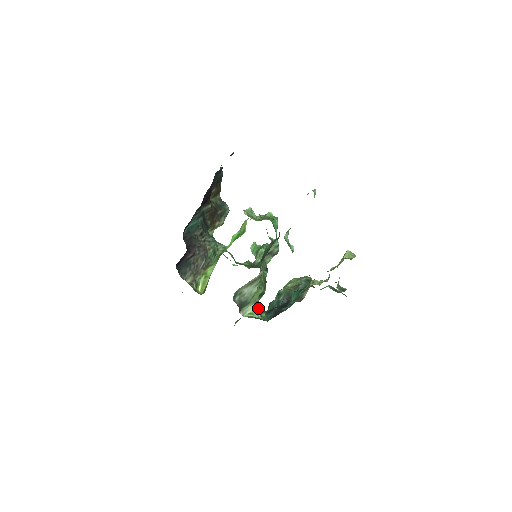
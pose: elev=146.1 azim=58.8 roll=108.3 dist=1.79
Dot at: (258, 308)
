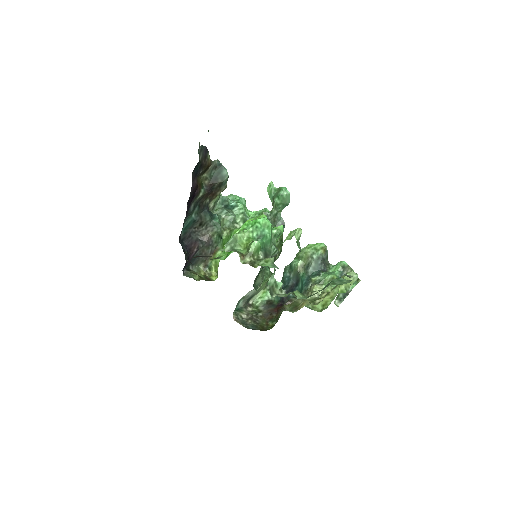
Dot at: (268, 289)
